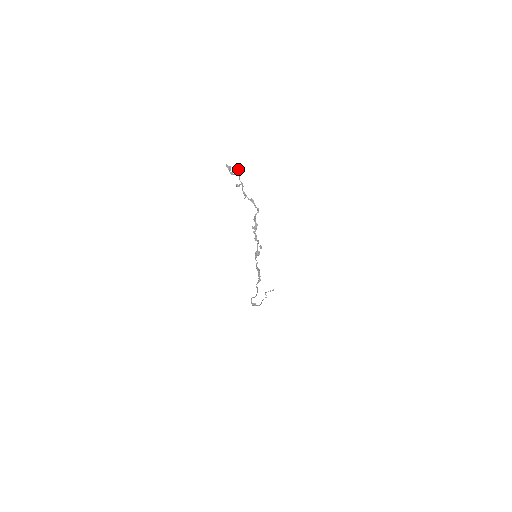
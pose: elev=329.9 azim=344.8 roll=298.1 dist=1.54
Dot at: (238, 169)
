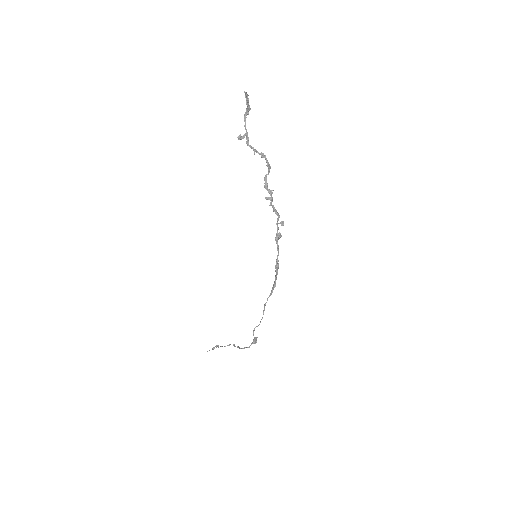
Dot at: occluded
